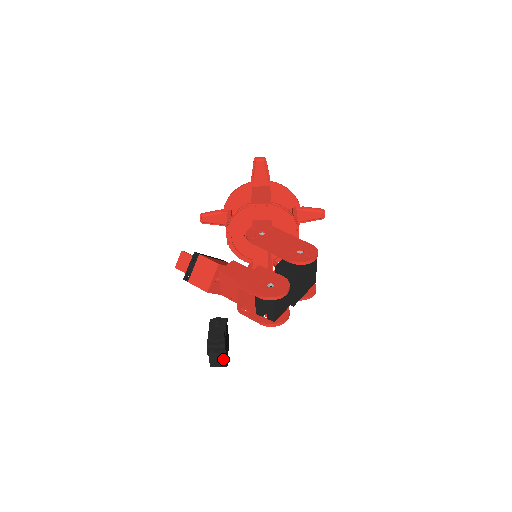
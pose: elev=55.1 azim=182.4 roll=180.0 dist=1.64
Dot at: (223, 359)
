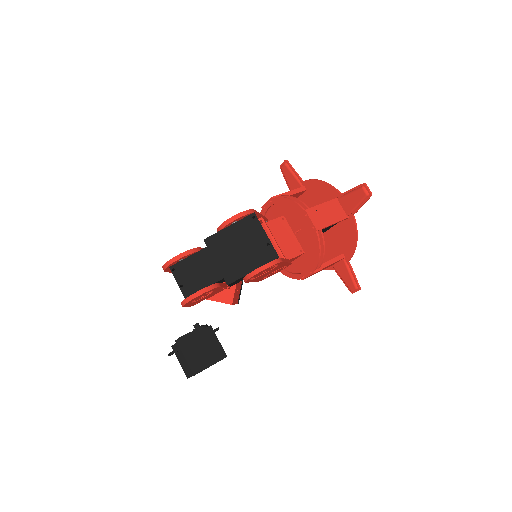
Dot at: (187, 364)
